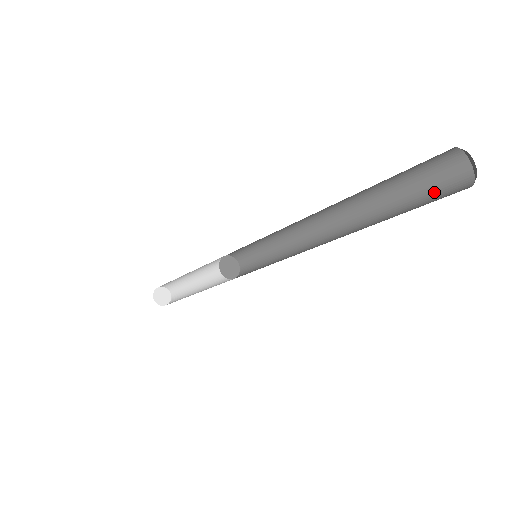
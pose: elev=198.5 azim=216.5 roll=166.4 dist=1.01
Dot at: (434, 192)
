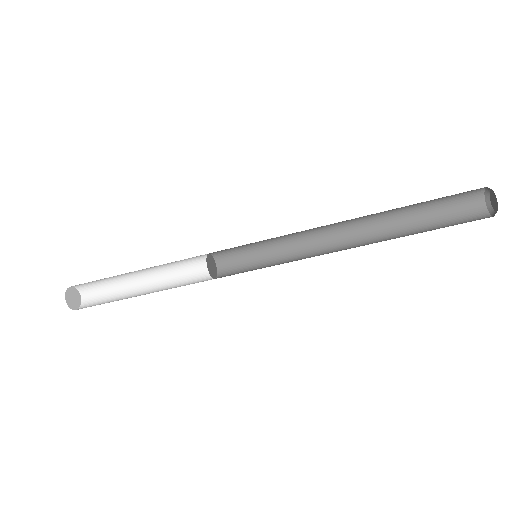
Dot at: (453, 212)
